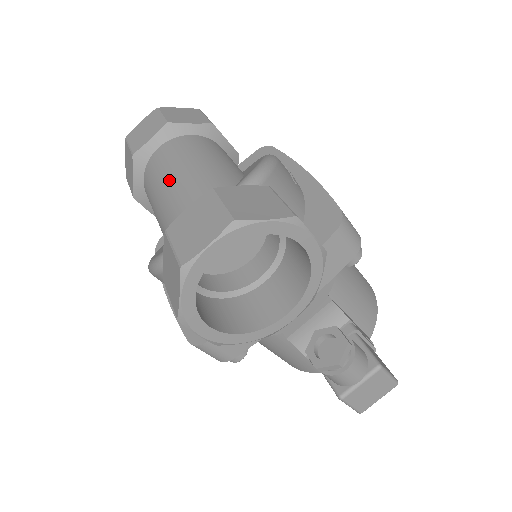
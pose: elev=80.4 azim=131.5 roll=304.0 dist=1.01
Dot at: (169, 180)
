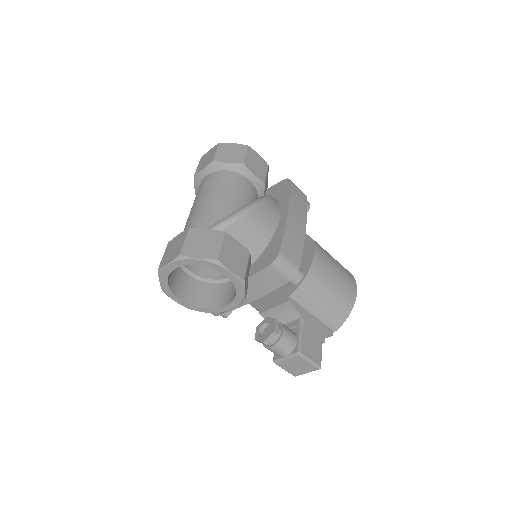
Dot at: (194, 205)
